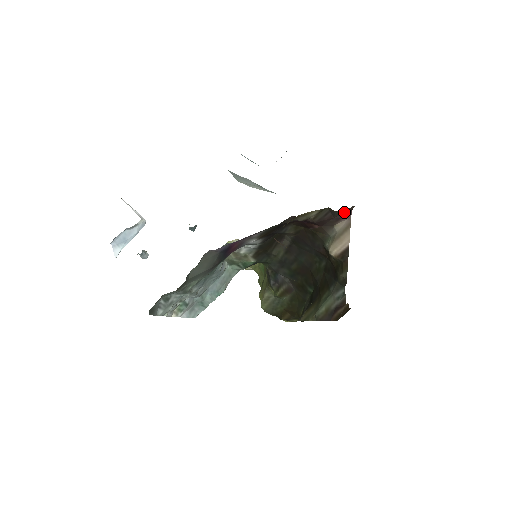
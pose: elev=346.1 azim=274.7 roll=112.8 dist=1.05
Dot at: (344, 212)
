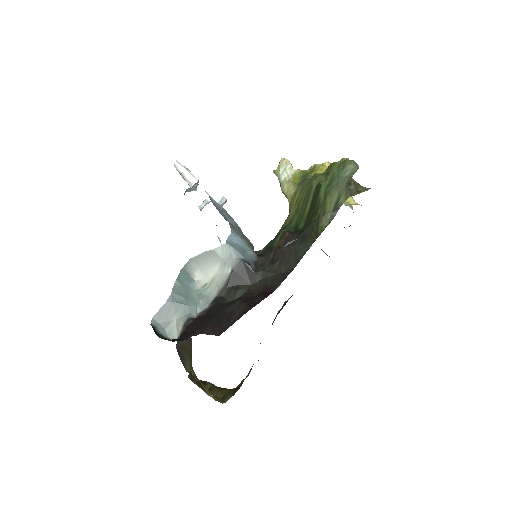
Dot at: occluded
